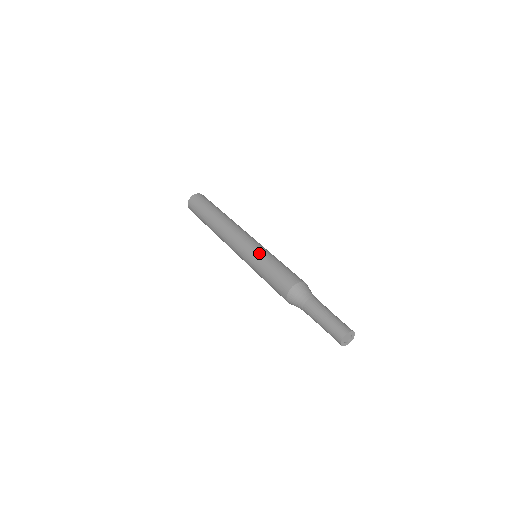
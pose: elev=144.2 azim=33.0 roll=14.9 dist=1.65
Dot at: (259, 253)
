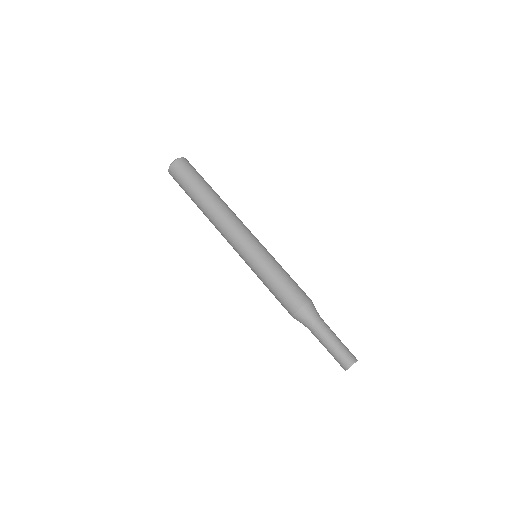
Dot at: (257, 266)
